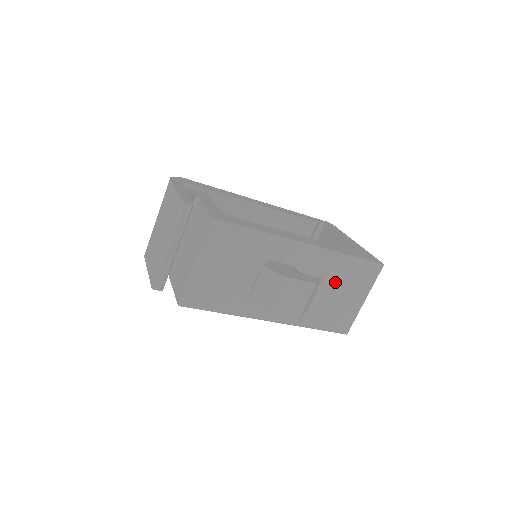
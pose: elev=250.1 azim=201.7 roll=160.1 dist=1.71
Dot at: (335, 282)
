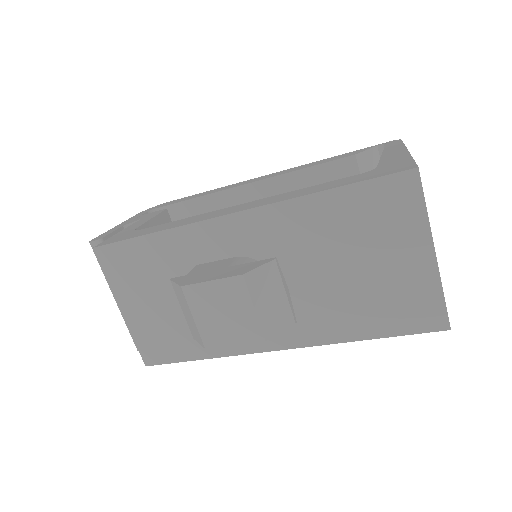
Dot at: (337, 248)
